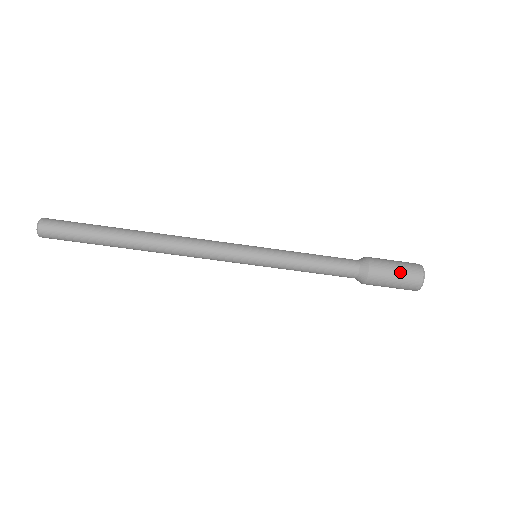
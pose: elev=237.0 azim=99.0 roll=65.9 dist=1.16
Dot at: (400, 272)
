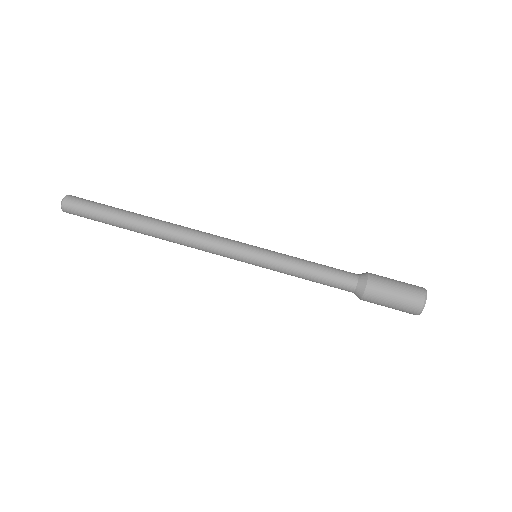
Dot at: (400, 281)
